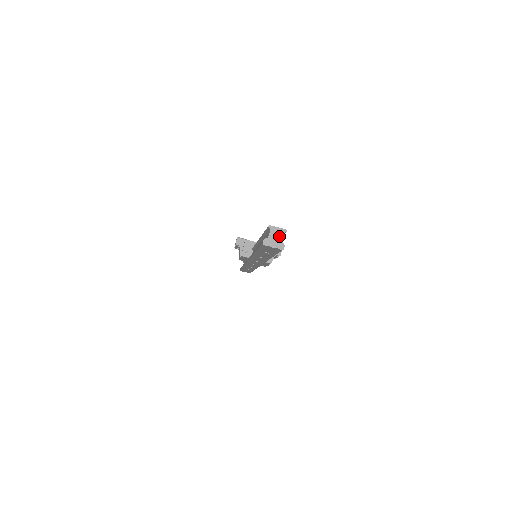
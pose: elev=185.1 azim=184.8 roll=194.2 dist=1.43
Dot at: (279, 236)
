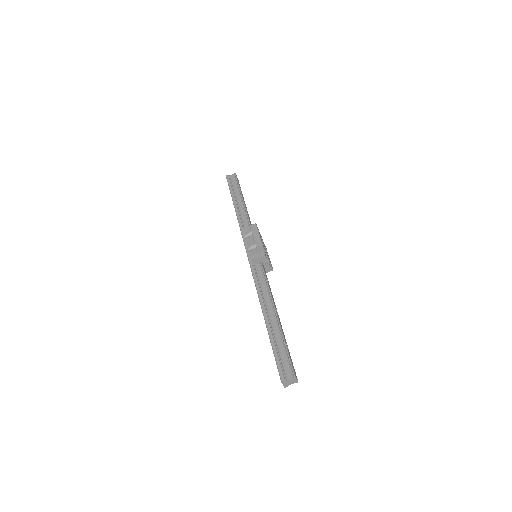
Dot at: (292, 383)
